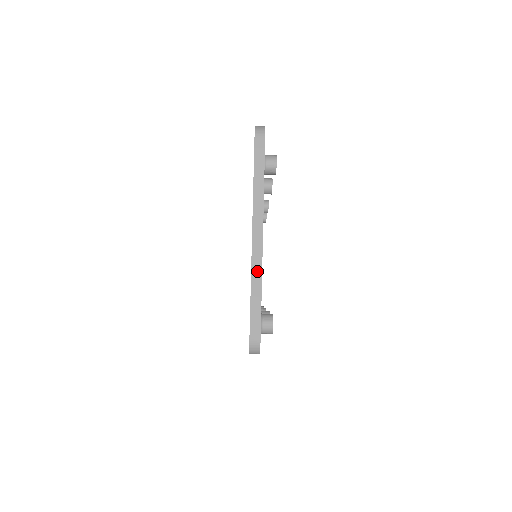
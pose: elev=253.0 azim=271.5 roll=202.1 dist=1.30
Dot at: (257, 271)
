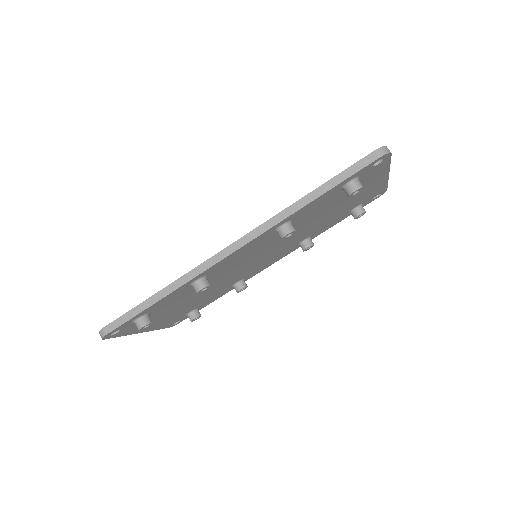
Dot at: occluded
